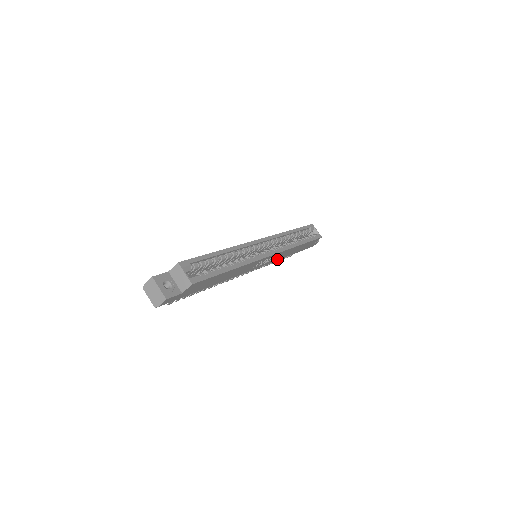
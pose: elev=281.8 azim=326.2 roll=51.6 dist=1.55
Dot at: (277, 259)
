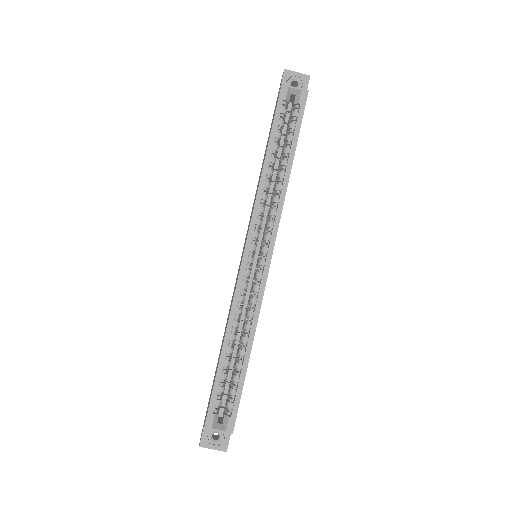
Dot at: occluded
